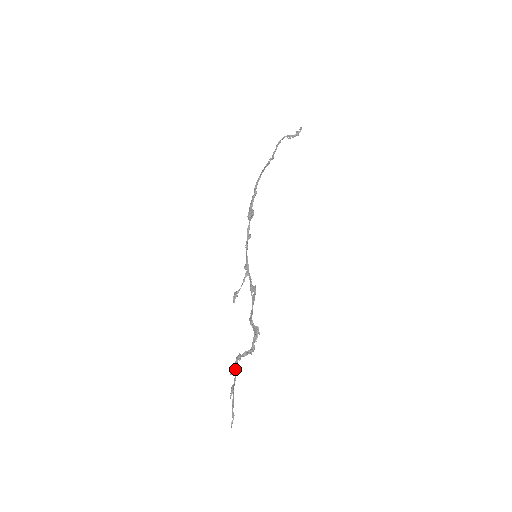
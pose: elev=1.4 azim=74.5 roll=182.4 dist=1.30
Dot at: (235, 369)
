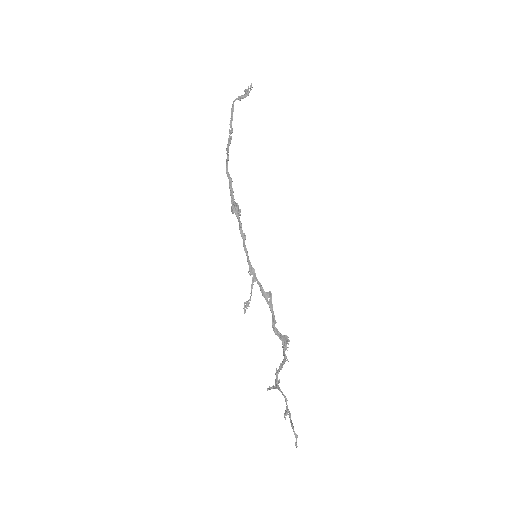
Dot at: (279, 388)
